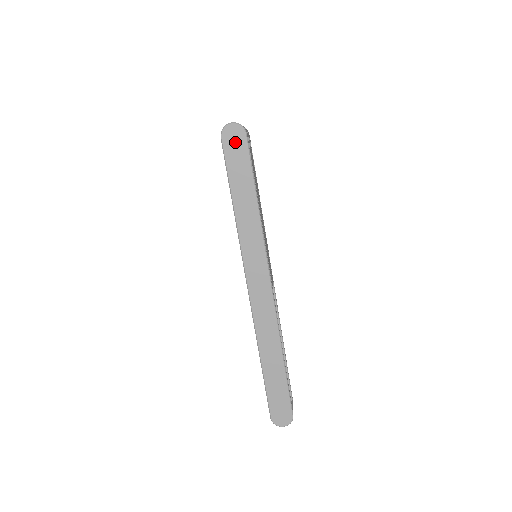
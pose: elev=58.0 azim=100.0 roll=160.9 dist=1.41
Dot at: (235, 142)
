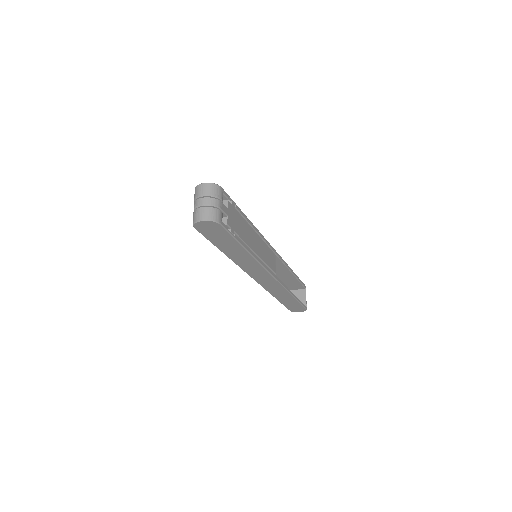
Dot at: (210, 229)
